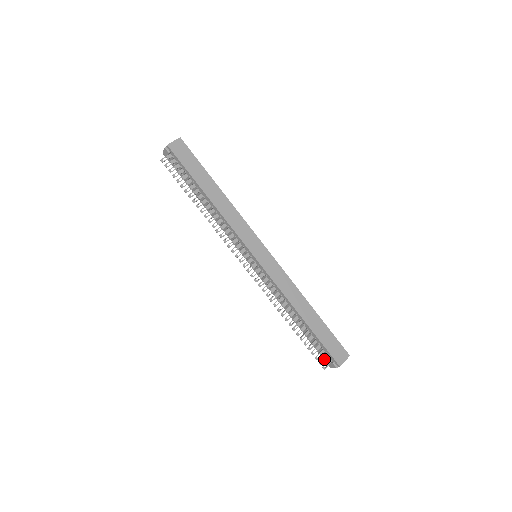
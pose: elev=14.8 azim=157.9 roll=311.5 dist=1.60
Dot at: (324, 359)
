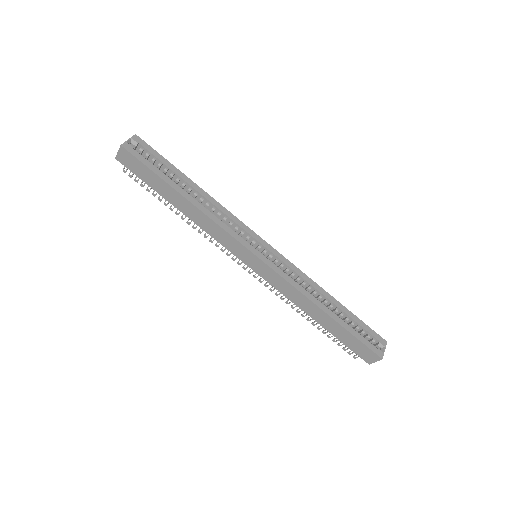
Dot at: occluded
